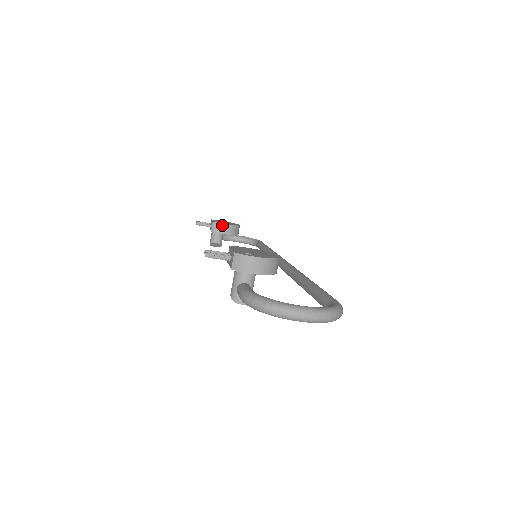
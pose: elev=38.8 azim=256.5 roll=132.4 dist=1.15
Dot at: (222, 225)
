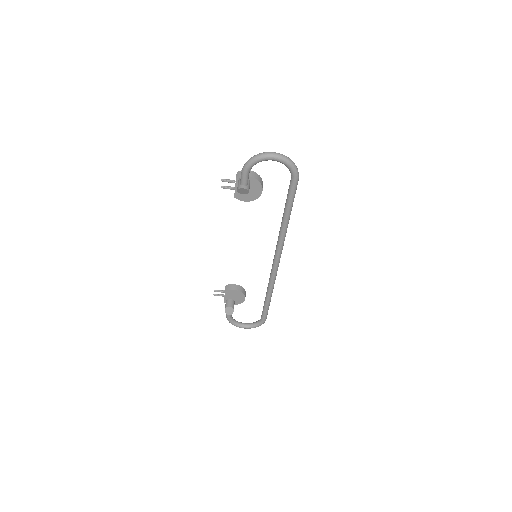
Dot at: (232, 285)
